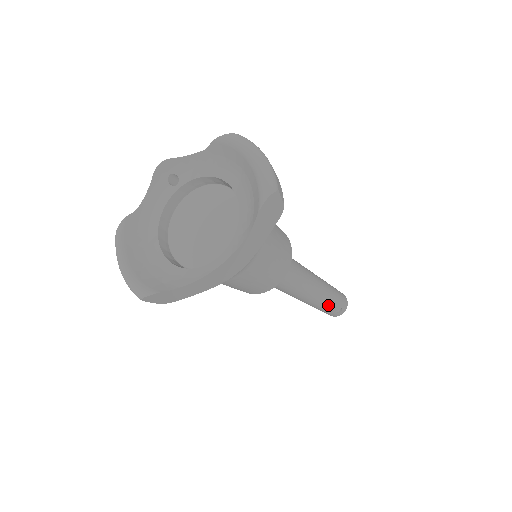
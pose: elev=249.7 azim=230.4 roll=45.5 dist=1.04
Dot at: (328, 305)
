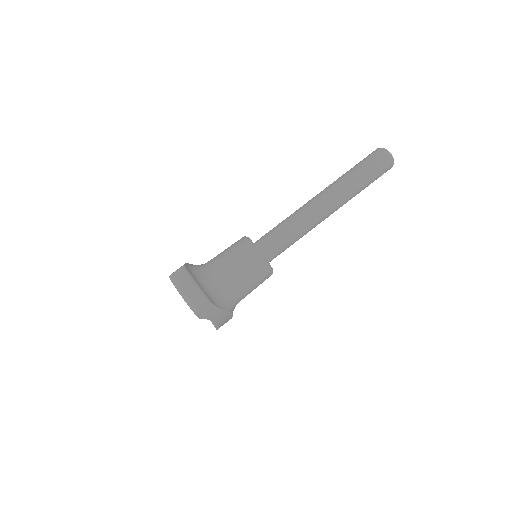
Dot at: (360, 191)
